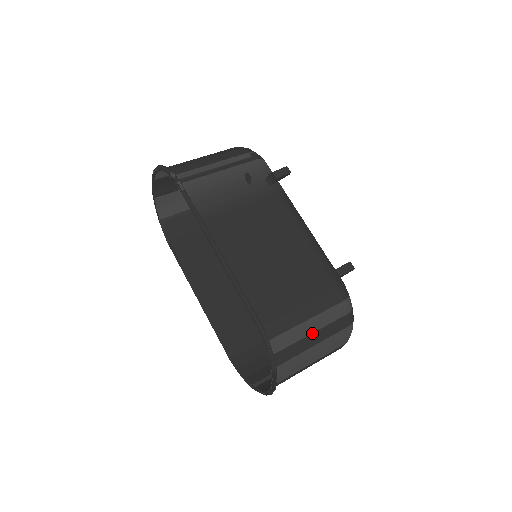
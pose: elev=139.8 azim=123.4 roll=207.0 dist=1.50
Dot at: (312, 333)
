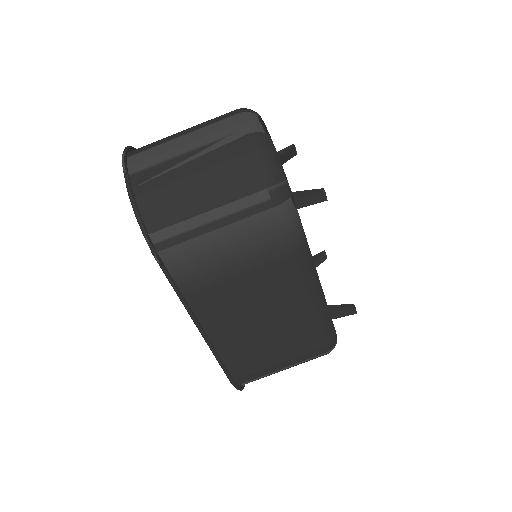
Dot at: occluded
